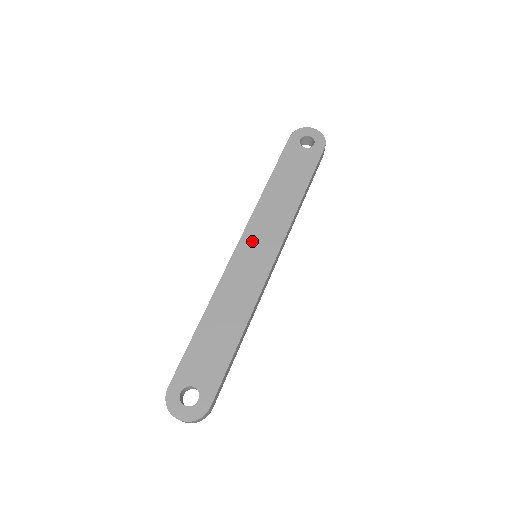
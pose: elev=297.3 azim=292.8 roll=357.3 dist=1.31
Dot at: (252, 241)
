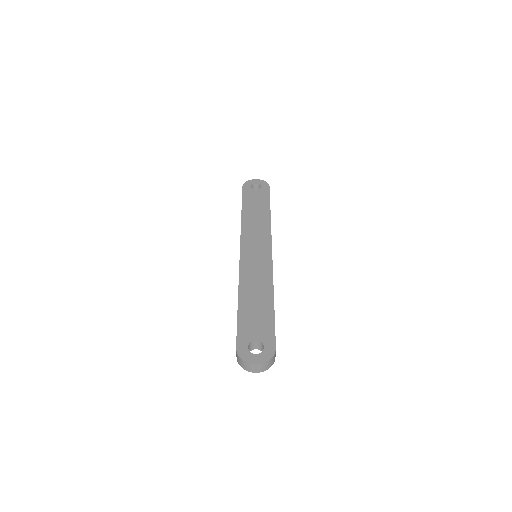
Dot at: (249, 246)
